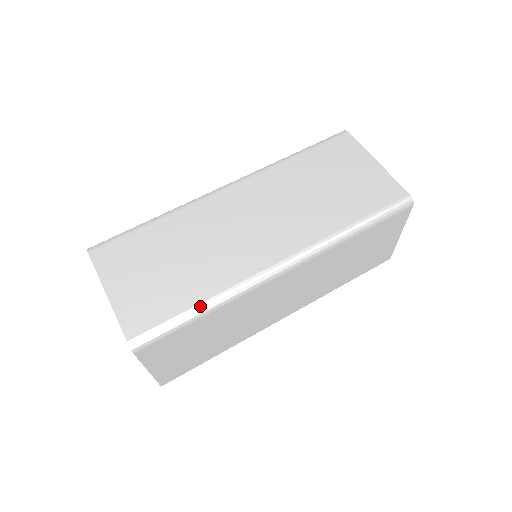
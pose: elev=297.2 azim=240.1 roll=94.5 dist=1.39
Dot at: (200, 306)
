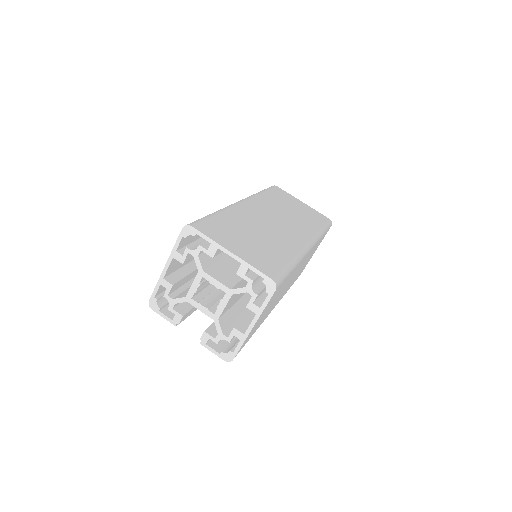
Dot at: occluded
